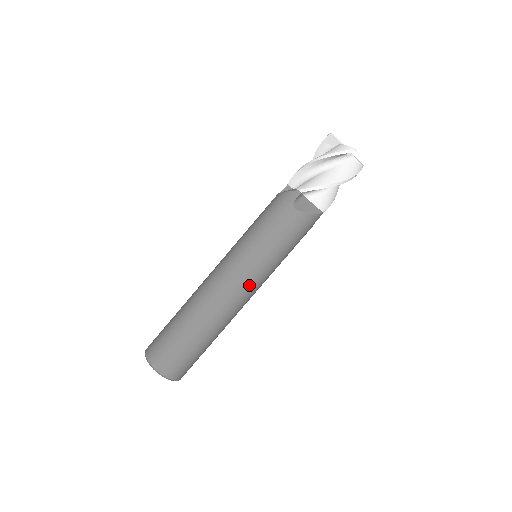
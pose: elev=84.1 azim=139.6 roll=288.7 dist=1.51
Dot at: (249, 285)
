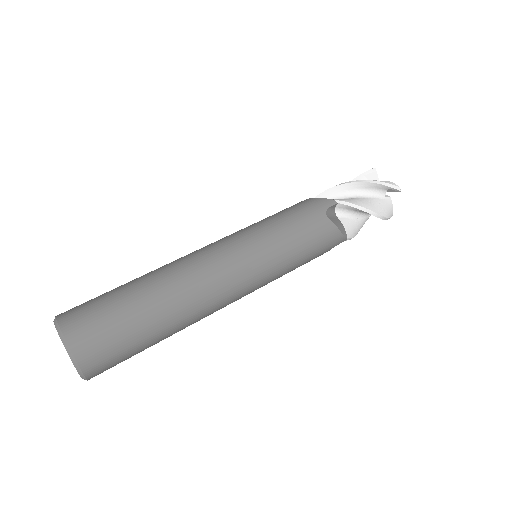
Dot at: (245, 279)
